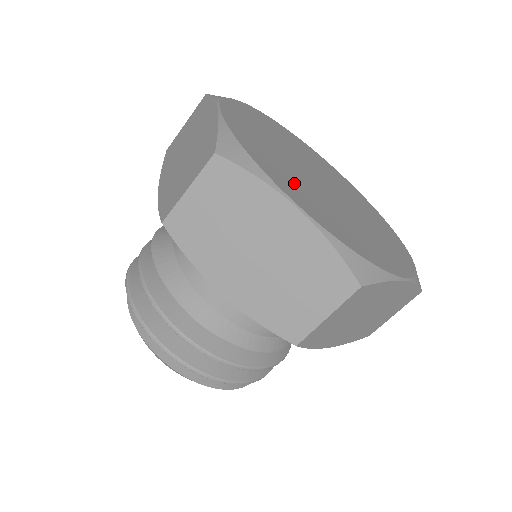
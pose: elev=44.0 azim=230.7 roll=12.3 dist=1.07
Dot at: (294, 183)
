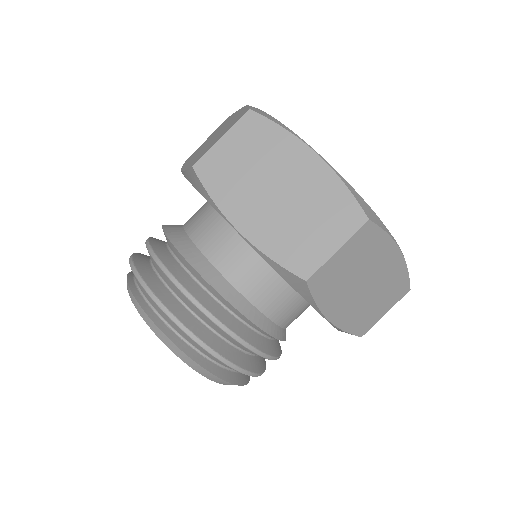
Dot at: occluded
